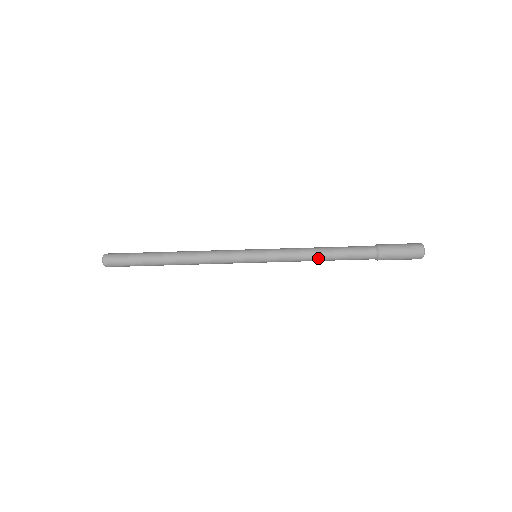
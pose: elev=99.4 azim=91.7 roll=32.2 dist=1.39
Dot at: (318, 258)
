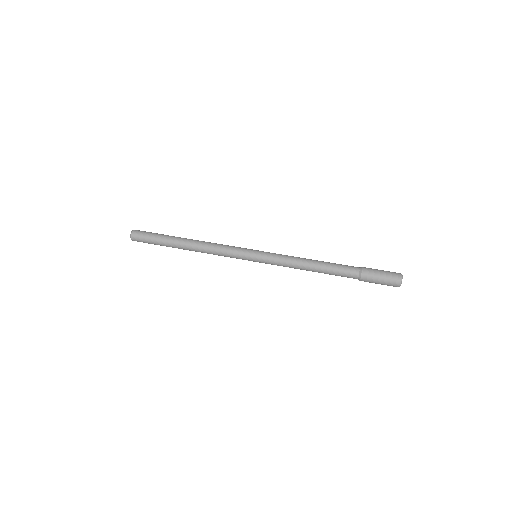
Dot at: (309, 261)
